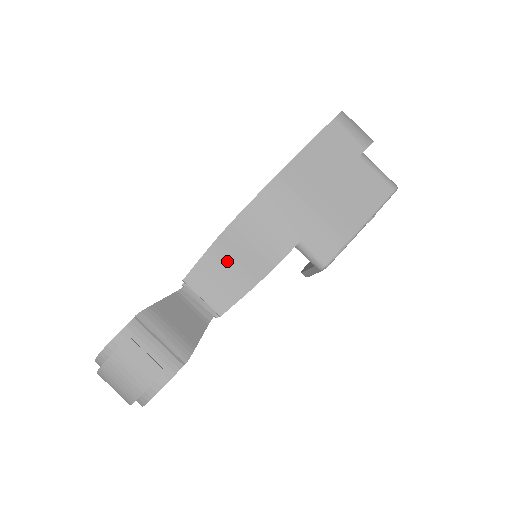
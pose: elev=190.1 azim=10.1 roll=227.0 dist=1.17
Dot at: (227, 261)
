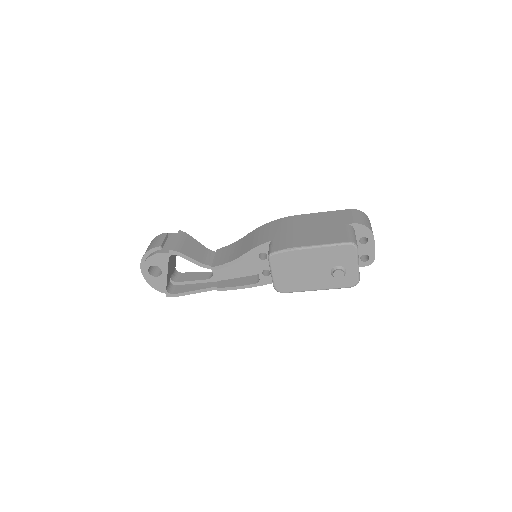
Dot at: (239, 246)
